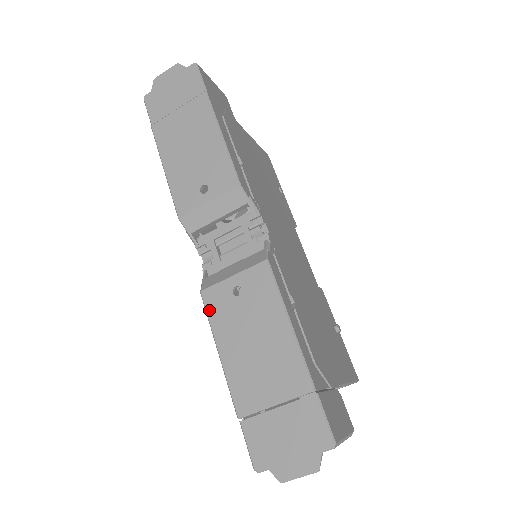
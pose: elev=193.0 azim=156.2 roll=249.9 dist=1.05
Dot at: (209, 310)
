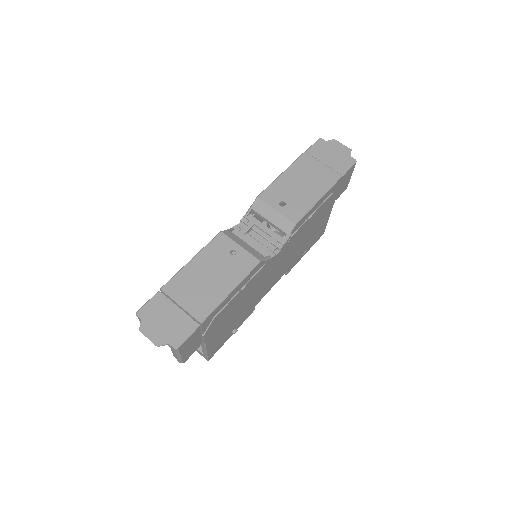
Dot at: (213, 242)
